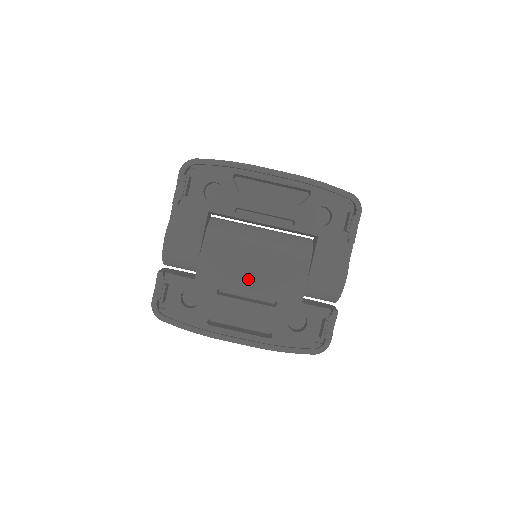
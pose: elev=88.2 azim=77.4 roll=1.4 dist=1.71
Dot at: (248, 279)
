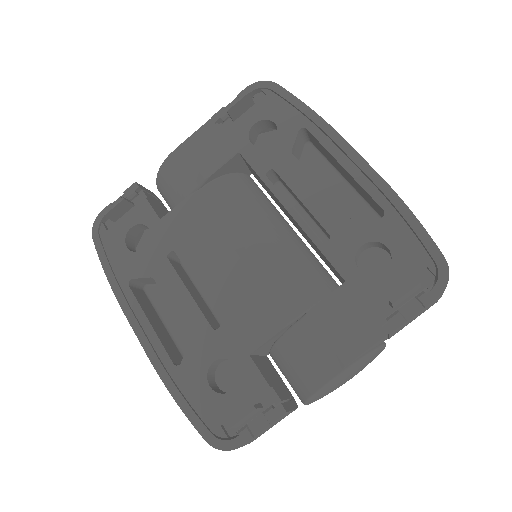
Dot at: (214, 266)
